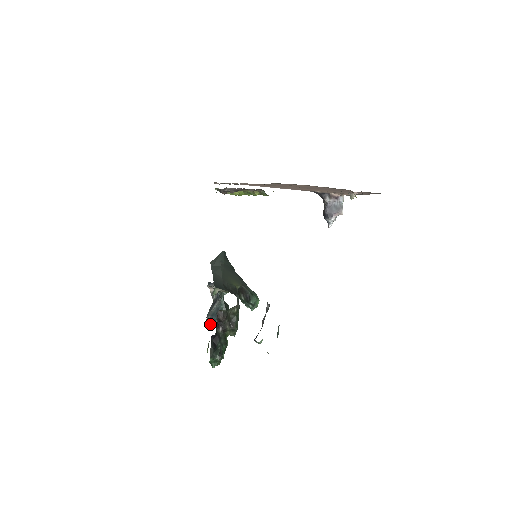
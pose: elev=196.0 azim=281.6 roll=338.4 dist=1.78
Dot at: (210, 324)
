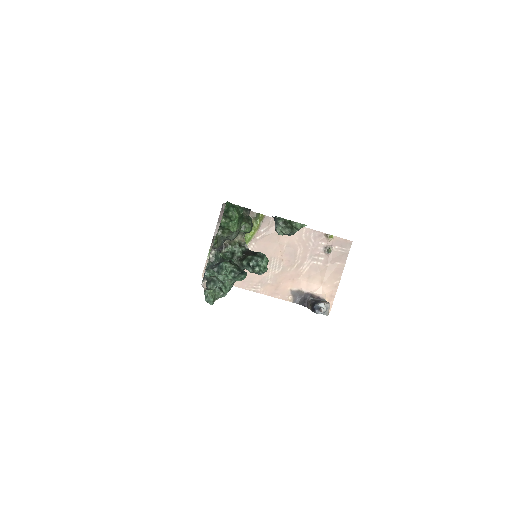
Dot at: (212, 269)
